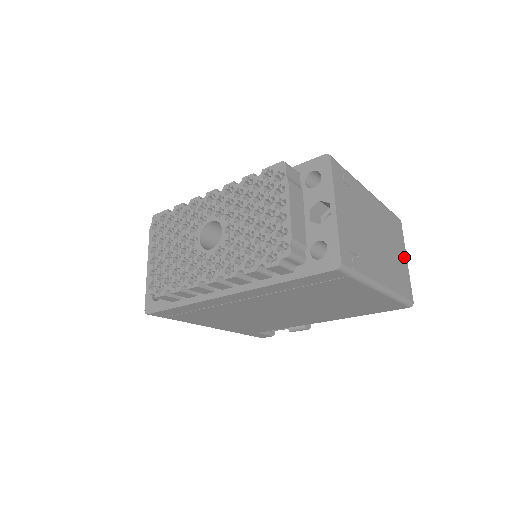
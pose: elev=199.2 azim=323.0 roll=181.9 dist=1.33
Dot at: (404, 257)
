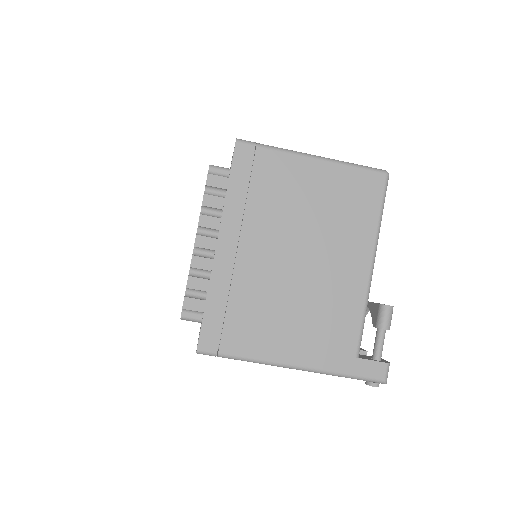
Dot at: occluded
